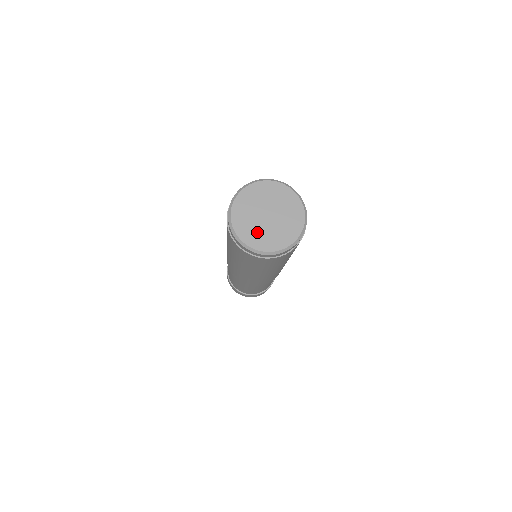
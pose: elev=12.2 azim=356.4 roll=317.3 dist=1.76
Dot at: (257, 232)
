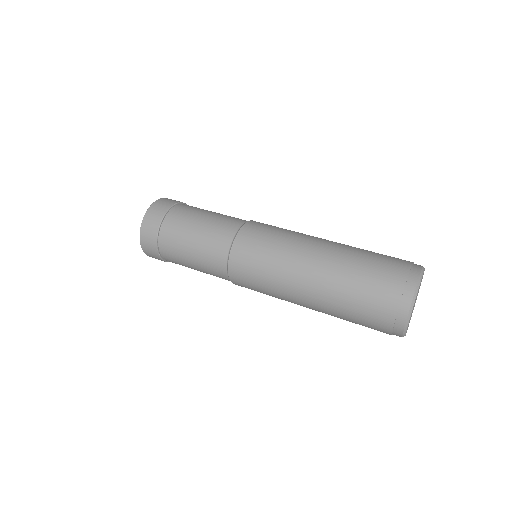
Dot at: occluded
